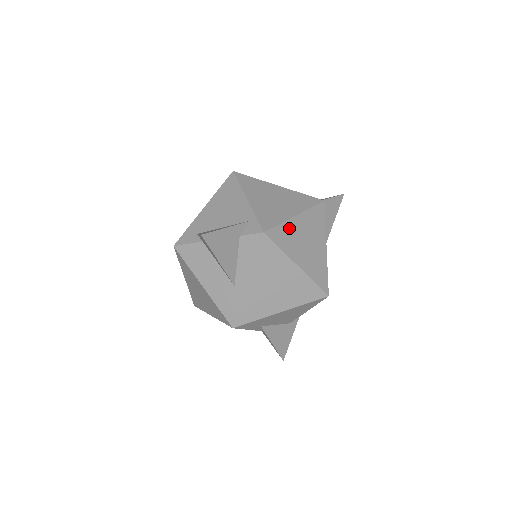
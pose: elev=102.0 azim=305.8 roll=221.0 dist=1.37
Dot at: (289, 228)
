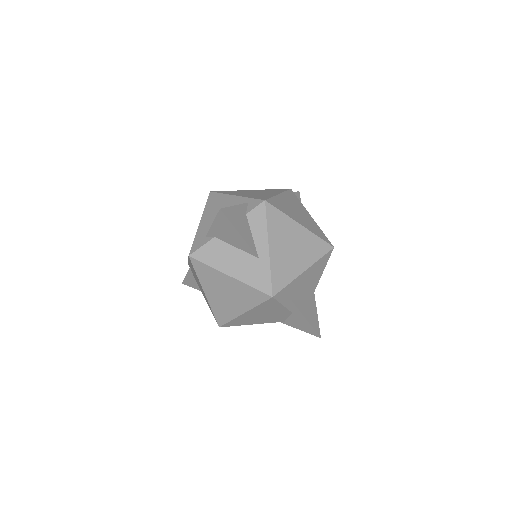
Dot at: (280, 201)
